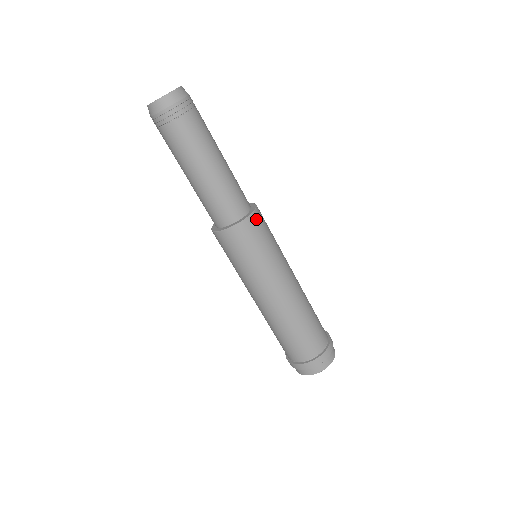
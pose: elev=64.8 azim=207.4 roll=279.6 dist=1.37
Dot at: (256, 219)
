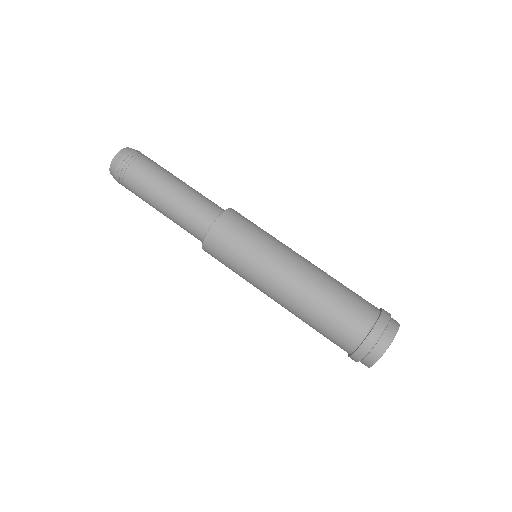
Dot at: occluded
